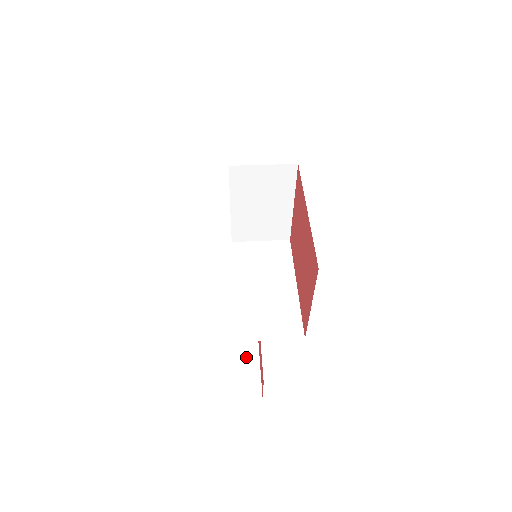
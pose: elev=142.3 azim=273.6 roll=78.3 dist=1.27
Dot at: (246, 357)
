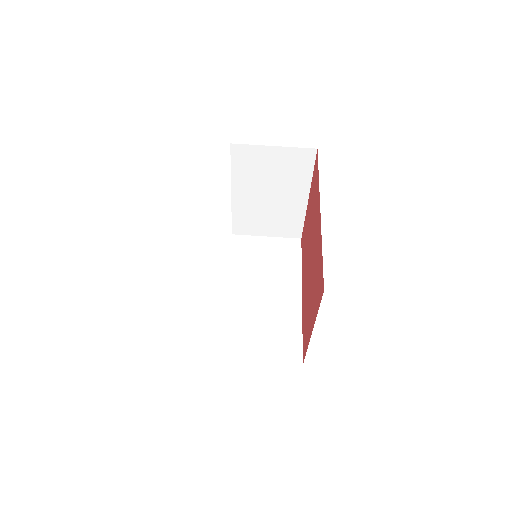
Dot at: (232, 375)
